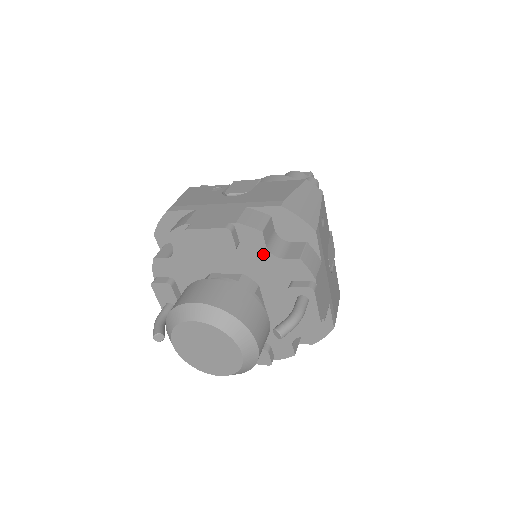
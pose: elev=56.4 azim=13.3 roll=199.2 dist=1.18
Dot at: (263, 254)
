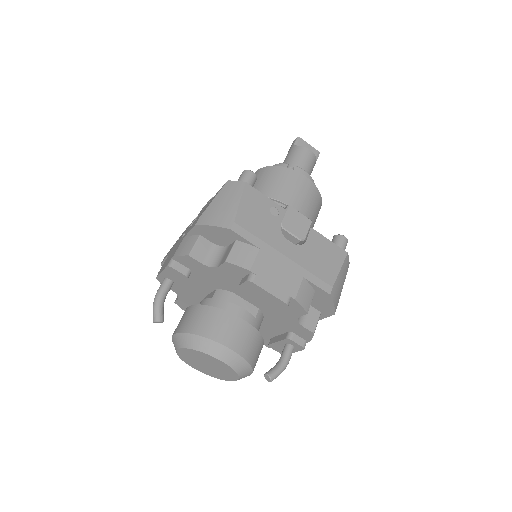
Dot at: (291, 316)
